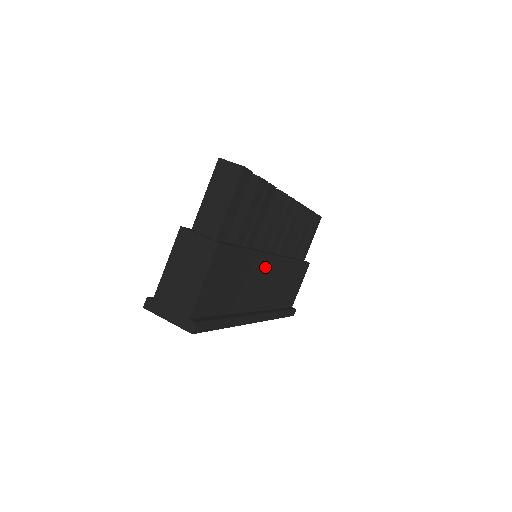
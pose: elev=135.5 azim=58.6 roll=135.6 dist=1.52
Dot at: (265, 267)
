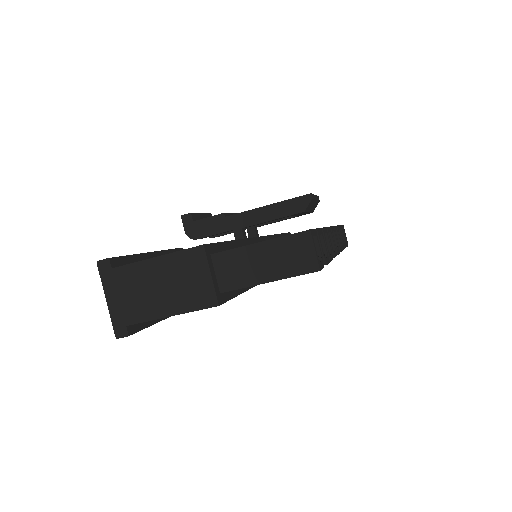
Dot at: occluded
